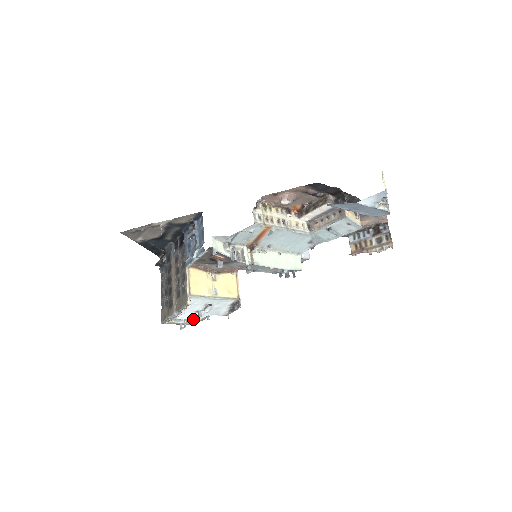
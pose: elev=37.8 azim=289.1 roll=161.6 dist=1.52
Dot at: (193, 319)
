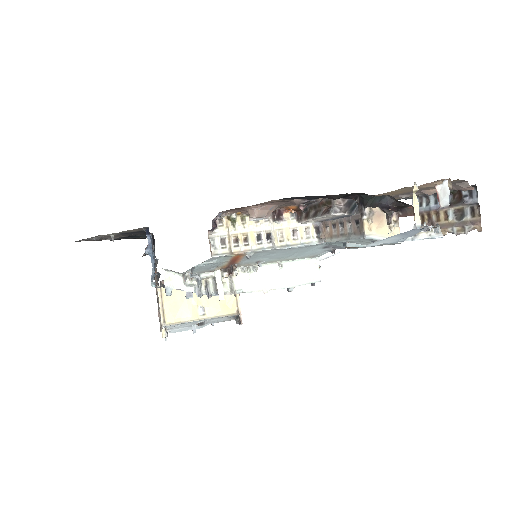
Dot at: (191, 329)
